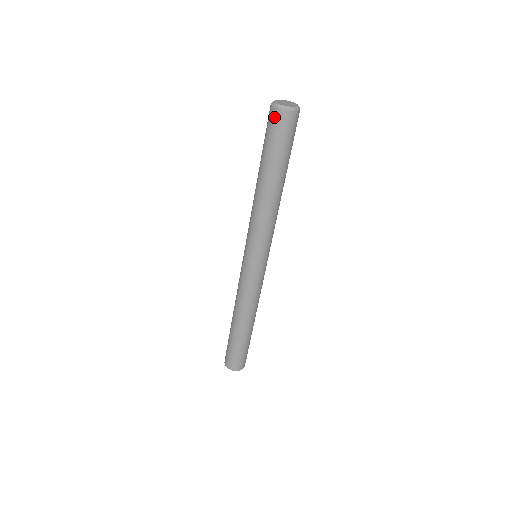
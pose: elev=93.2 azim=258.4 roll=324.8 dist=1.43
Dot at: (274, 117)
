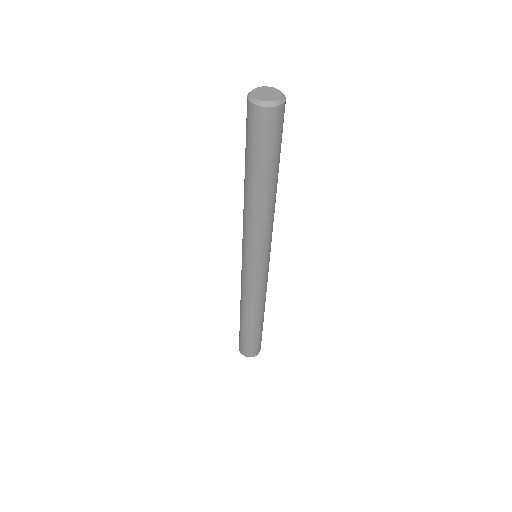
Dot at: (247, 109)
